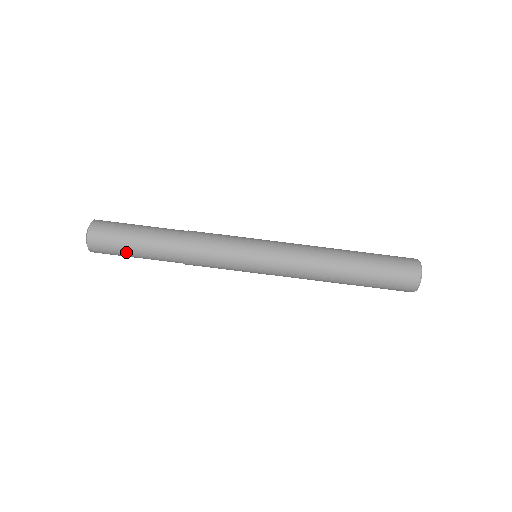
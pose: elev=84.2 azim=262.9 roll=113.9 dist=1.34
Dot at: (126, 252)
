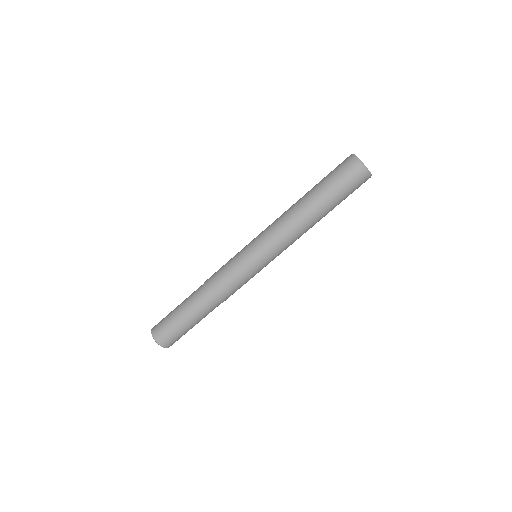
Dot at: (187, 330)
